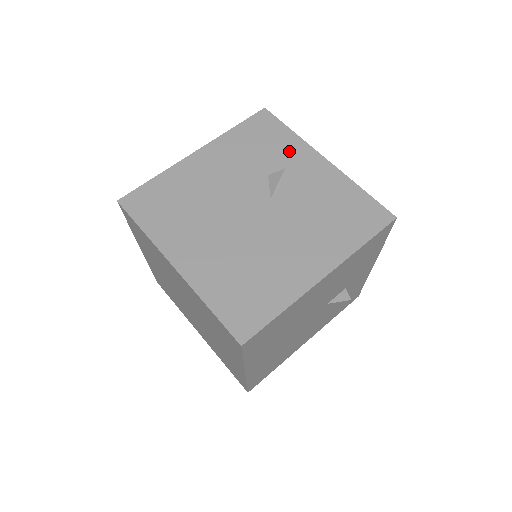
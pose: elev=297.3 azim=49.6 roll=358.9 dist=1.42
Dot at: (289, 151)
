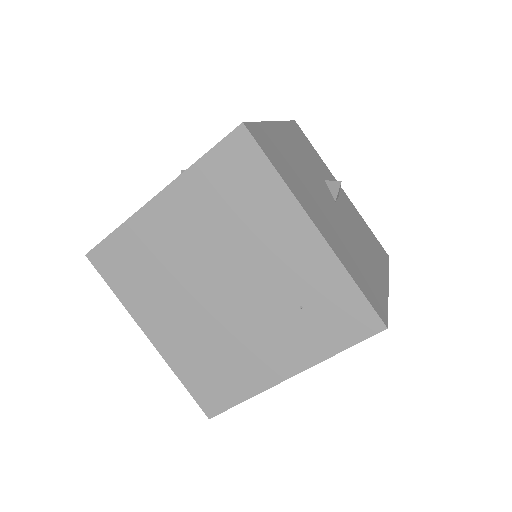
Dot at: (325, 169)
